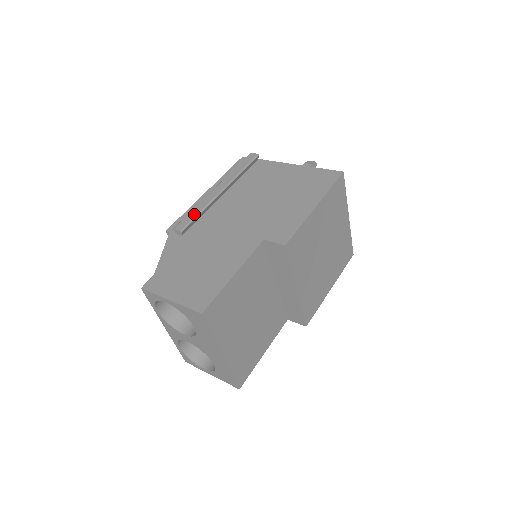
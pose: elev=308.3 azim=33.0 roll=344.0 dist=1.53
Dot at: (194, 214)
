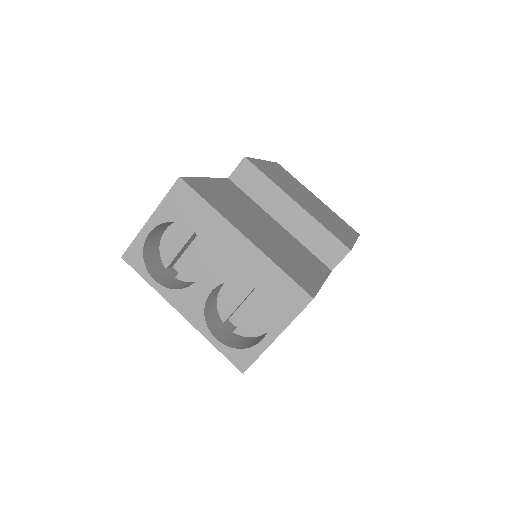
Dot at: occluded
